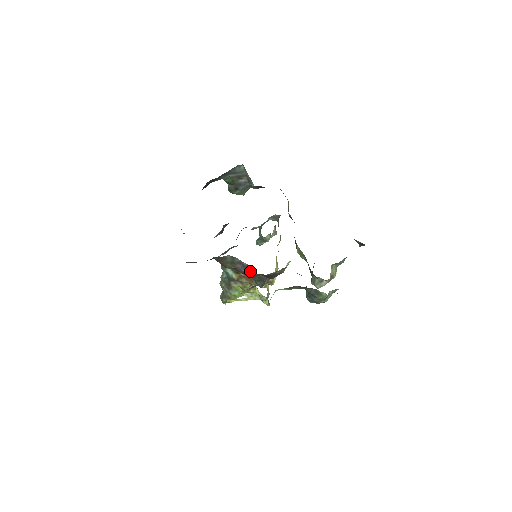
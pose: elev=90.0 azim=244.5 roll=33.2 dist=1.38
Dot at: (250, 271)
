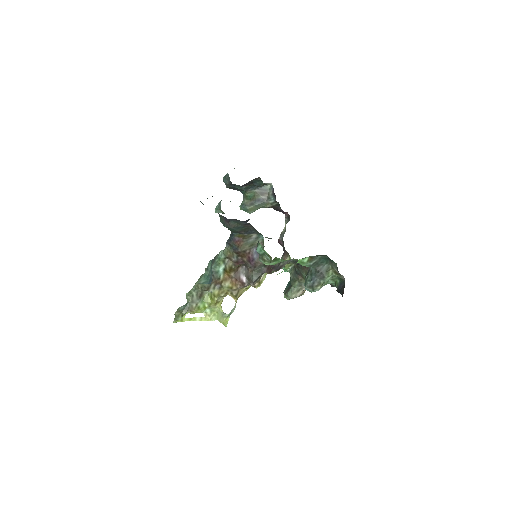
Dot at: occluded
